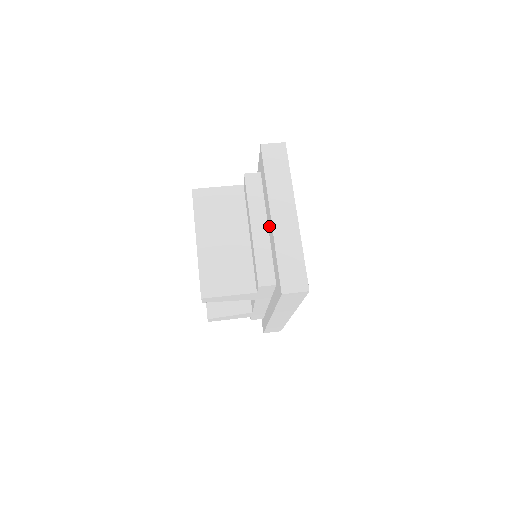
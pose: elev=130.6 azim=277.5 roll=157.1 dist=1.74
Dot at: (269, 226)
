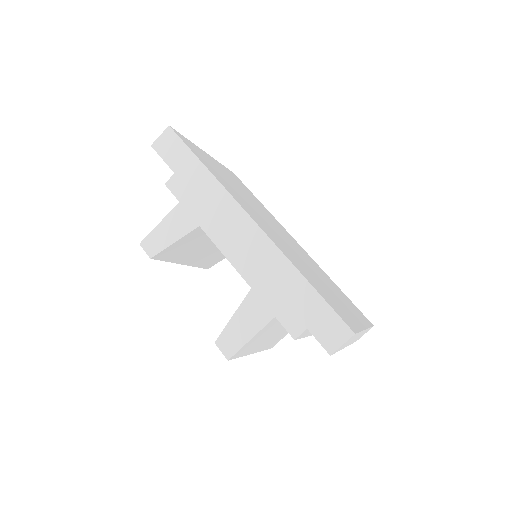
Dot at: occluded
